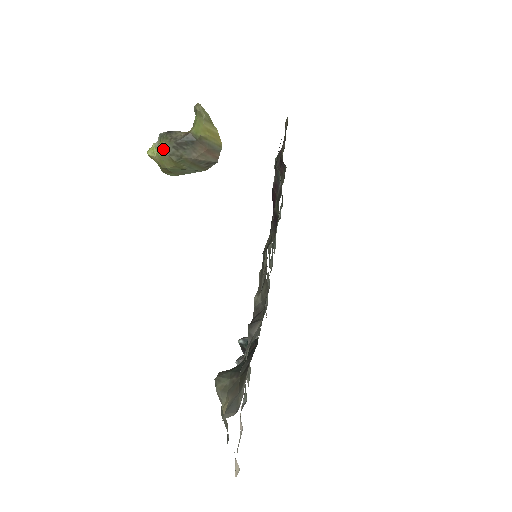
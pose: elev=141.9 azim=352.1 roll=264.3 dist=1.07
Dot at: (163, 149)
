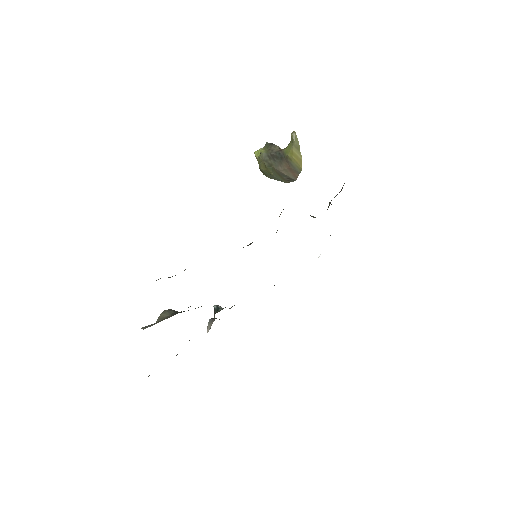
Dot at: (262, 154)
